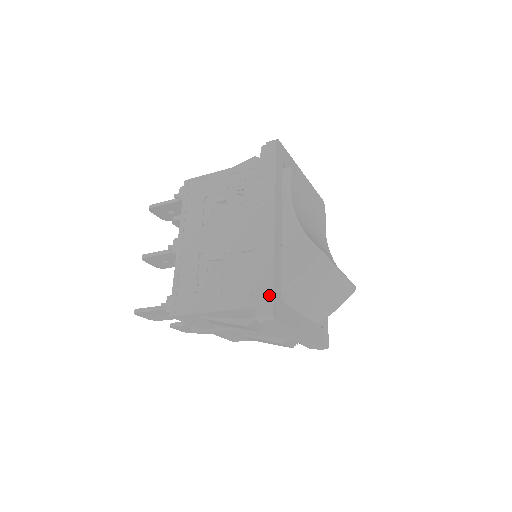
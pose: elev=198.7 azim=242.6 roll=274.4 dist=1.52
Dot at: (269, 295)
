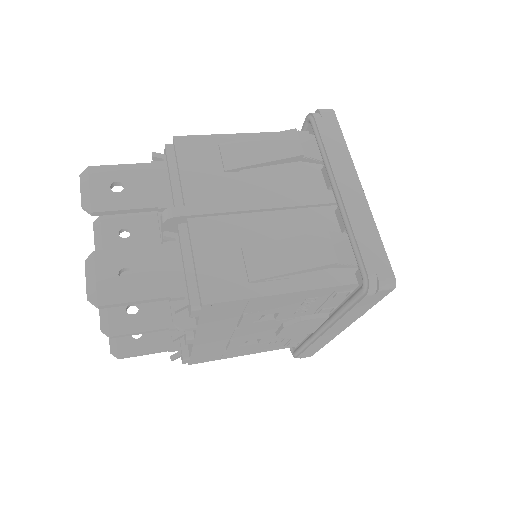
Dot at: occluded
